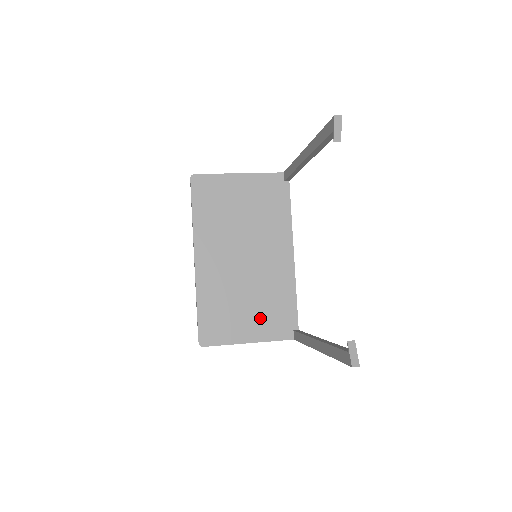
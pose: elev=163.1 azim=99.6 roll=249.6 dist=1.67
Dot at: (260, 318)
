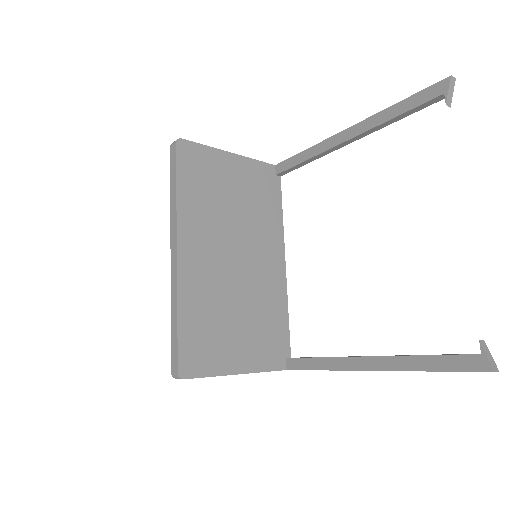
Dot at: (252, 340)
